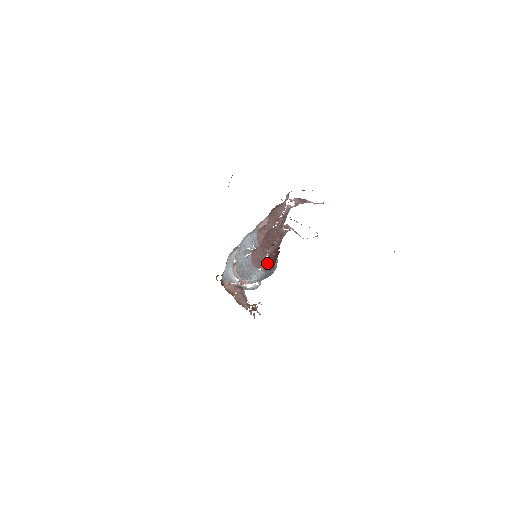
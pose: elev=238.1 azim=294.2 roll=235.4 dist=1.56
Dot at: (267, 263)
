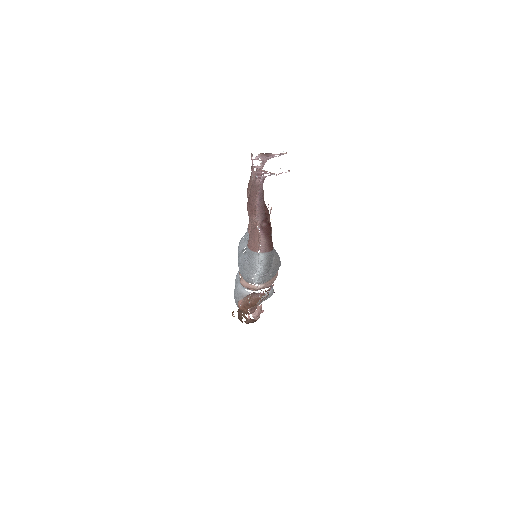
Dot at: (263, 240)
